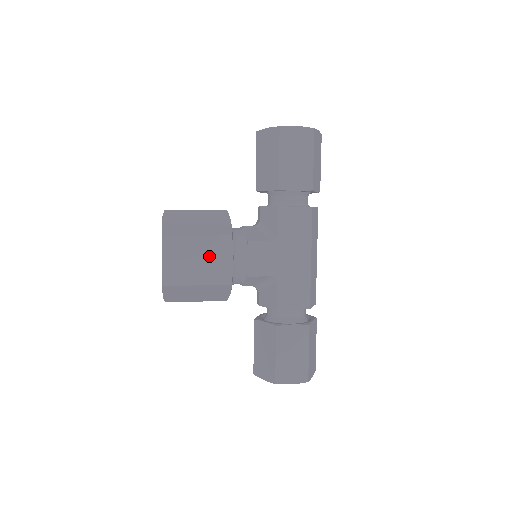
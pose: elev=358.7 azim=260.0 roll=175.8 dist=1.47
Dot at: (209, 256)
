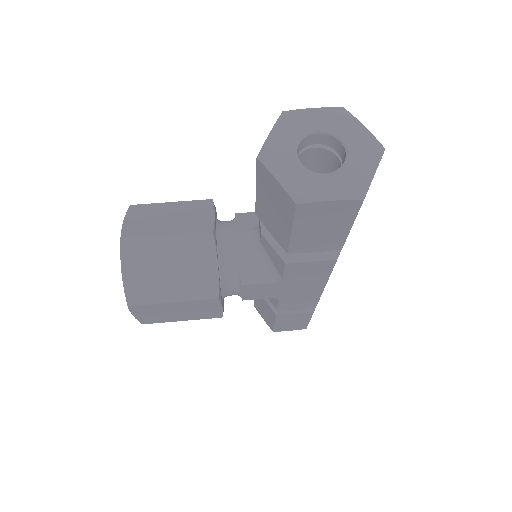
Dot at: (191, 309)
